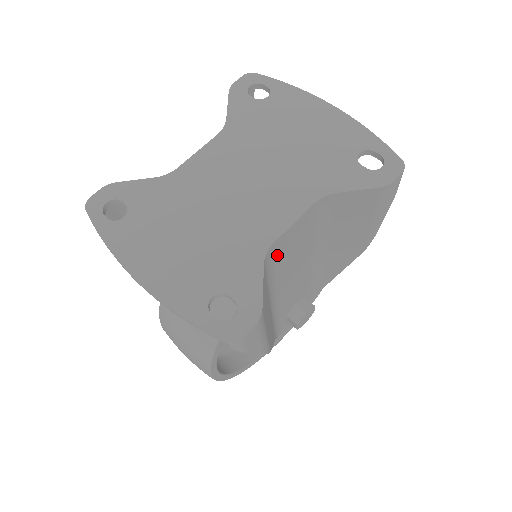
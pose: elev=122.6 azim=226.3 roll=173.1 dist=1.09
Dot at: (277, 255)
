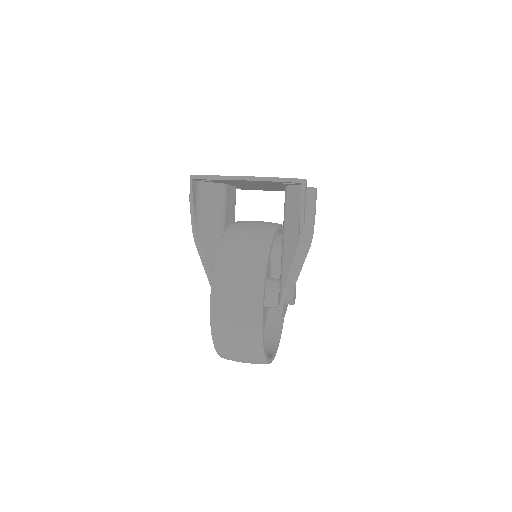
Dot at: occluded
